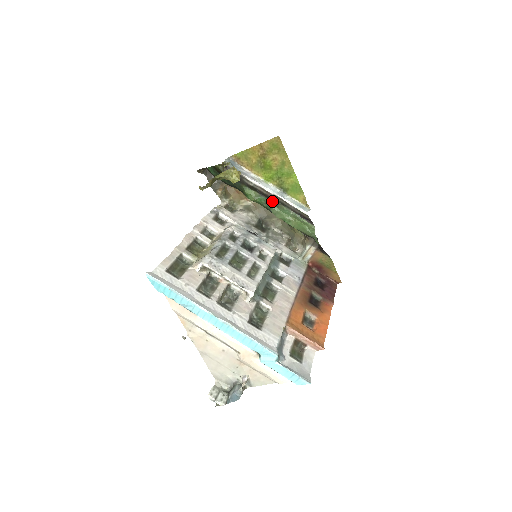
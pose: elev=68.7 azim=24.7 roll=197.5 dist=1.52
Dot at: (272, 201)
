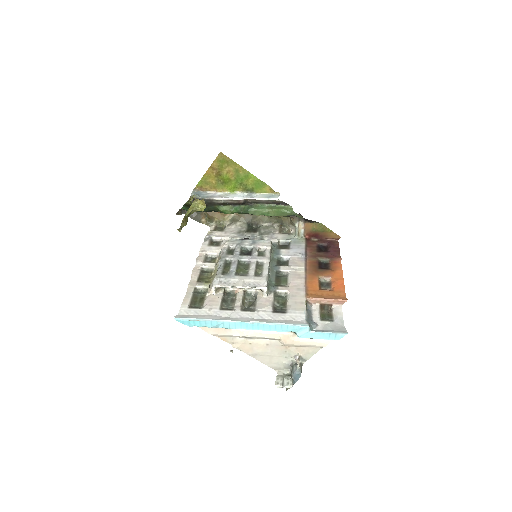
Dot at: (246, 205)
